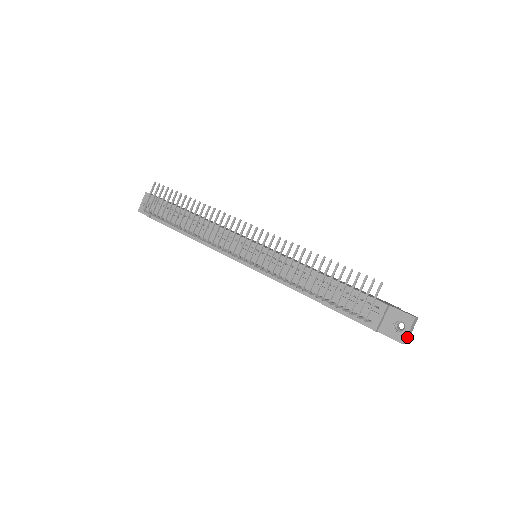
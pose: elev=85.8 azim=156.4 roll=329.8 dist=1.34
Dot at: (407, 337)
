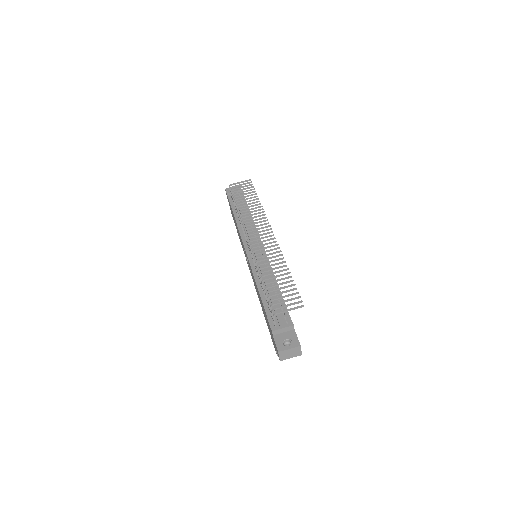
Dot at: (284, 354)
